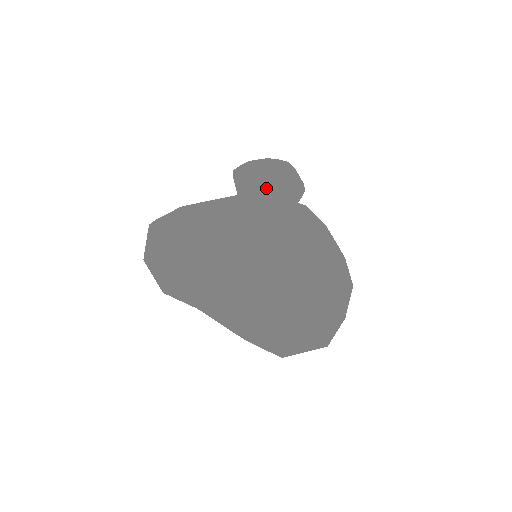
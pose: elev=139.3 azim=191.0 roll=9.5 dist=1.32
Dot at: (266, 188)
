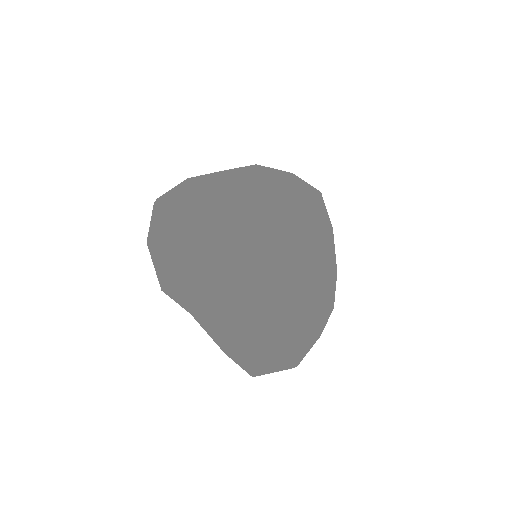
Dot at: (284, 249)
